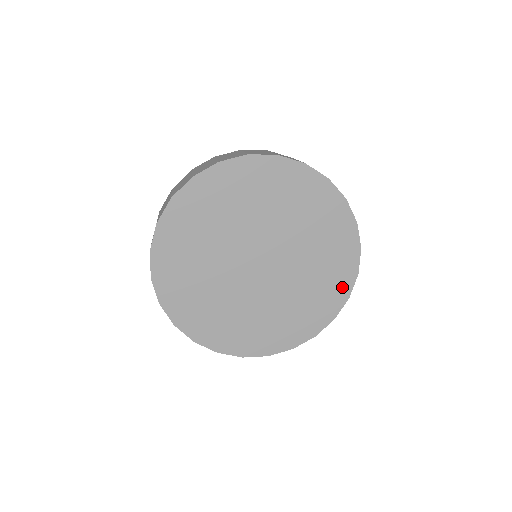
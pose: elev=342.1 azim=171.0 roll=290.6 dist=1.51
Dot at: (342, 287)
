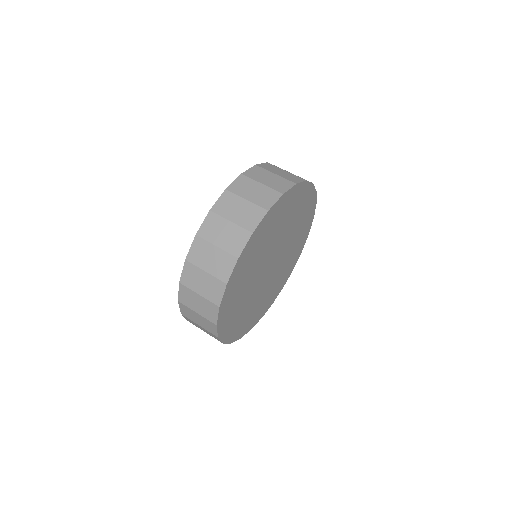
Dot at: (306, 232)
